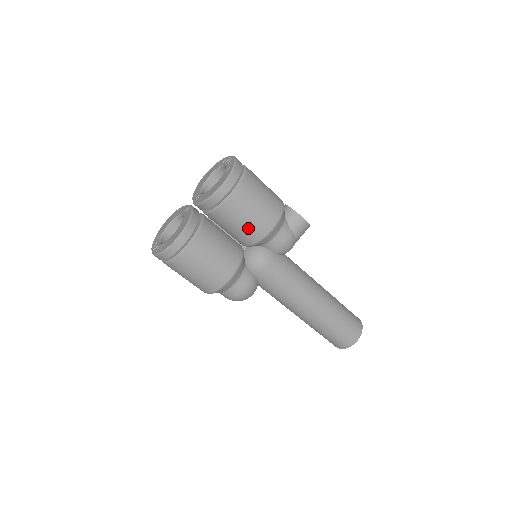
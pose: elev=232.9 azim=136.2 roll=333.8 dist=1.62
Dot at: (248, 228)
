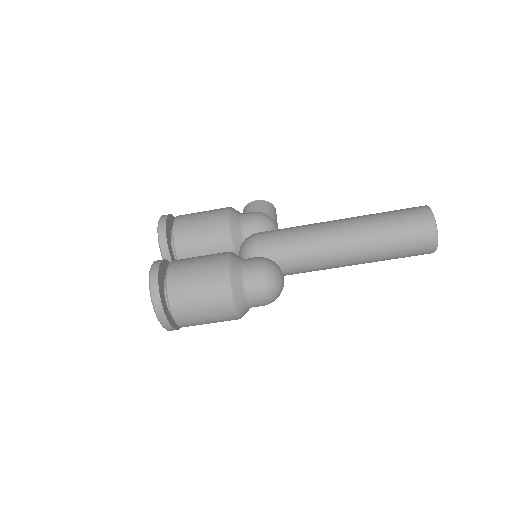
Dot at: (209, 230)
